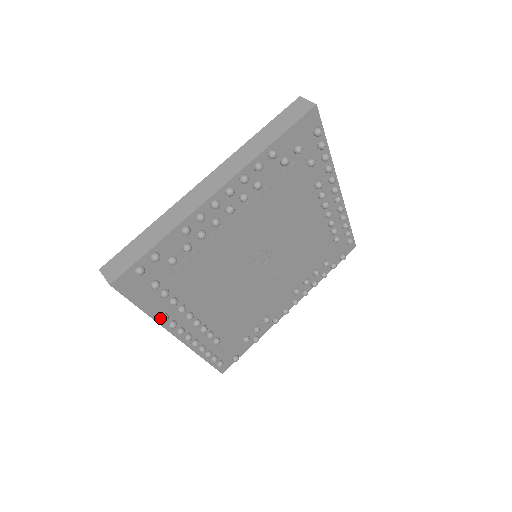
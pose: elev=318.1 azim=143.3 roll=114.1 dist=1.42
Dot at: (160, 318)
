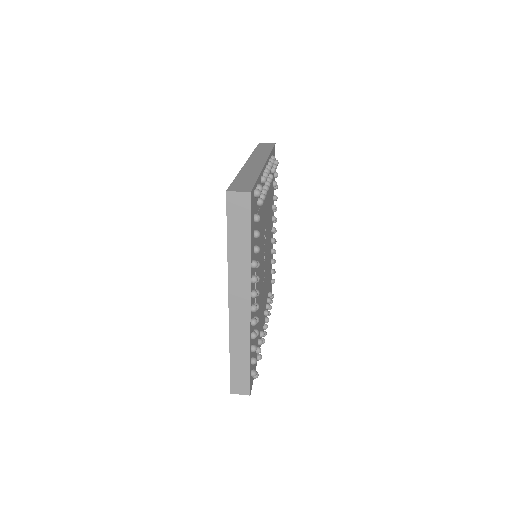
Dot at: (253, 263)
